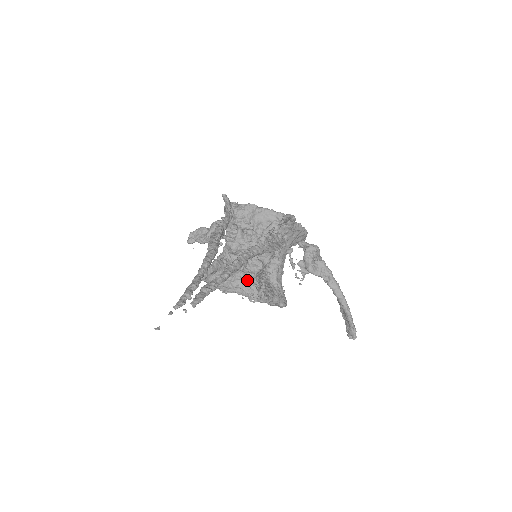
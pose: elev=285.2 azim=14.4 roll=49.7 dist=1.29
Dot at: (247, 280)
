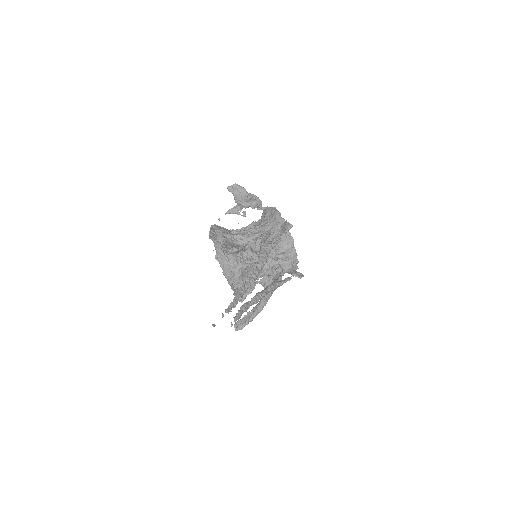
Dot at: (242, 275)
